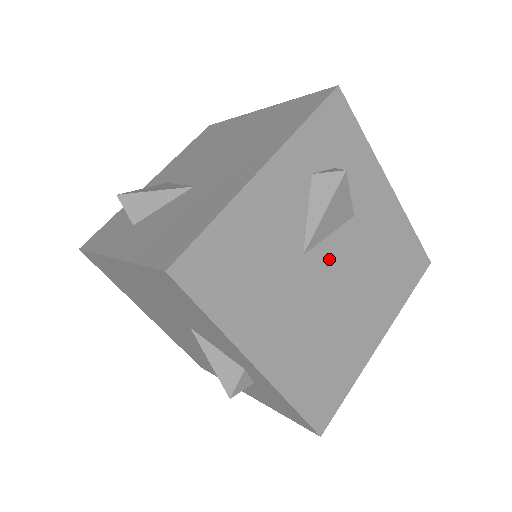
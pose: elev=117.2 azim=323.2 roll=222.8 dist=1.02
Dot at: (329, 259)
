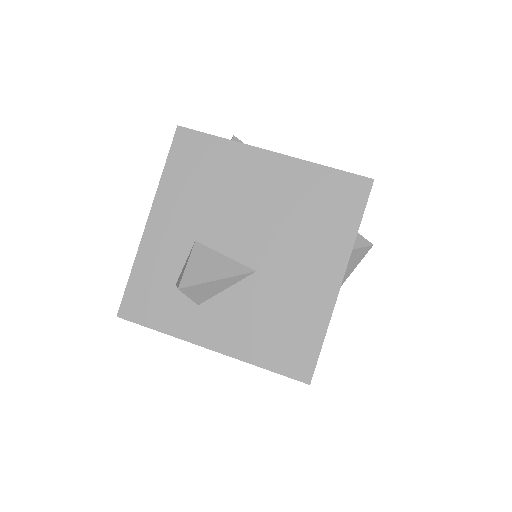
Dot at: occluded
